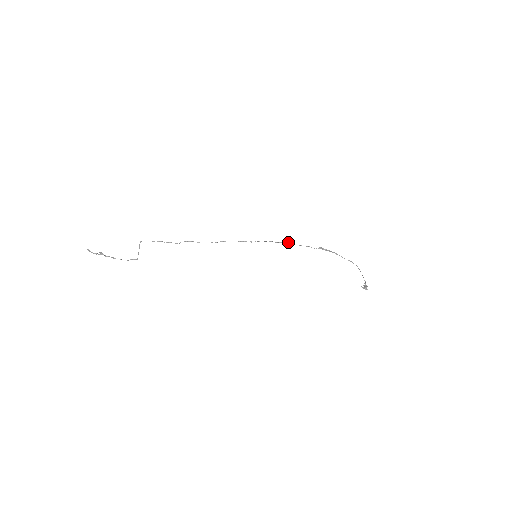
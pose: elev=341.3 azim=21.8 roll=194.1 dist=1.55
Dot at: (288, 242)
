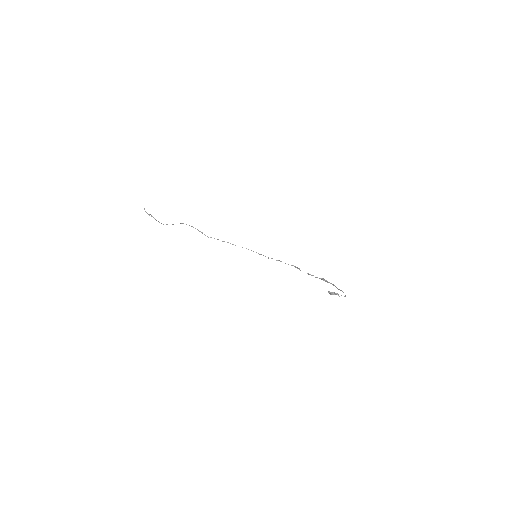
Dot at: (295, 266)
